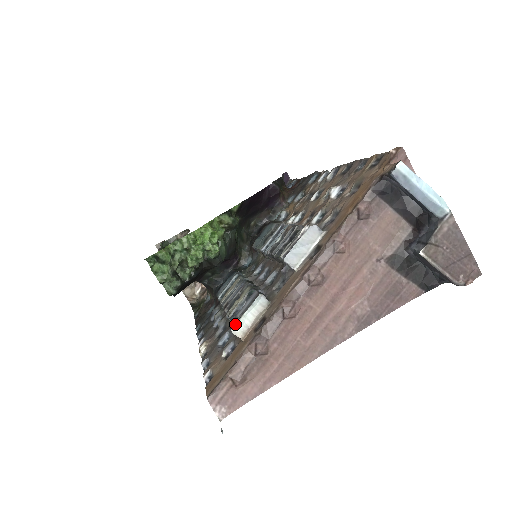
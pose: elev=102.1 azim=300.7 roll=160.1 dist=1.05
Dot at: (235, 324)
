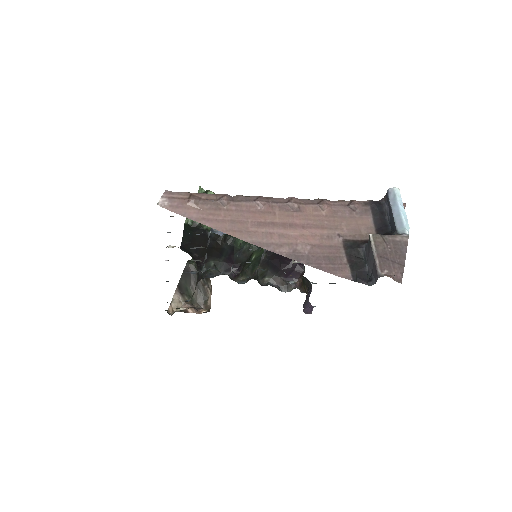
Dot at: occluded
